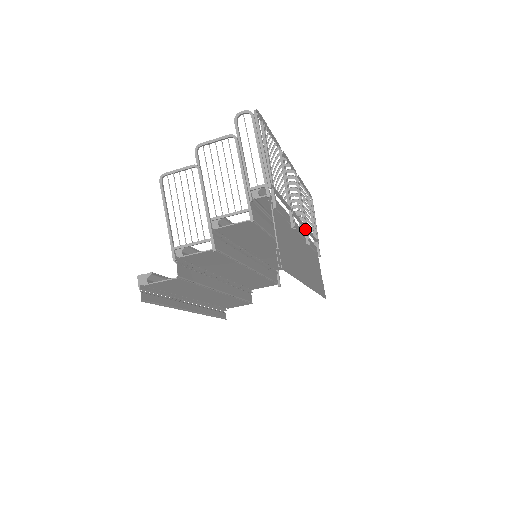
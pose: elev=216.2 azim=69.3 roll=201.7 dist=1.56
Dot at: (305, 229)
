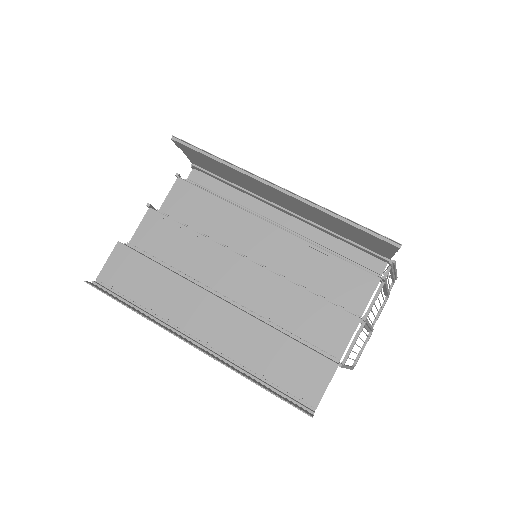
Dot at: occluded
